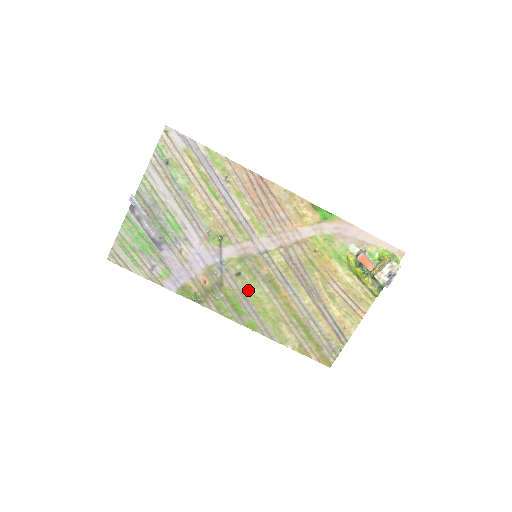
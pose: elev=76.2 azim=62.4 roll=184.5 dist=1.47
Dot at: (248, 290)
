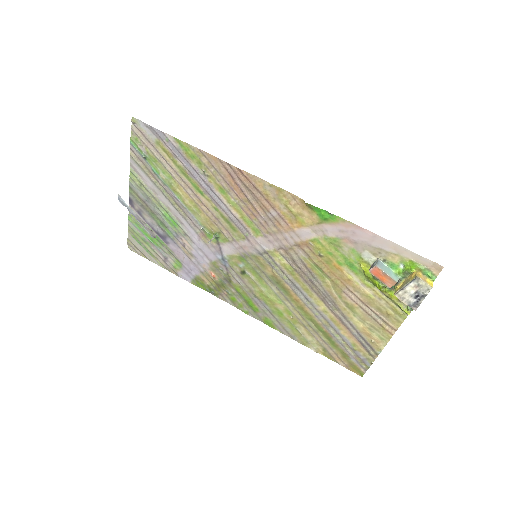
Dot at: (257, 289)
